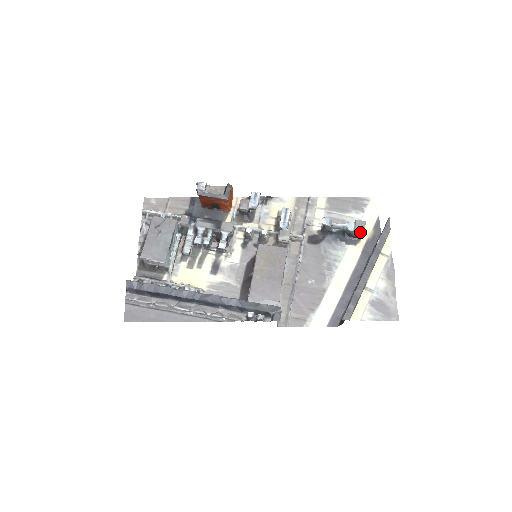
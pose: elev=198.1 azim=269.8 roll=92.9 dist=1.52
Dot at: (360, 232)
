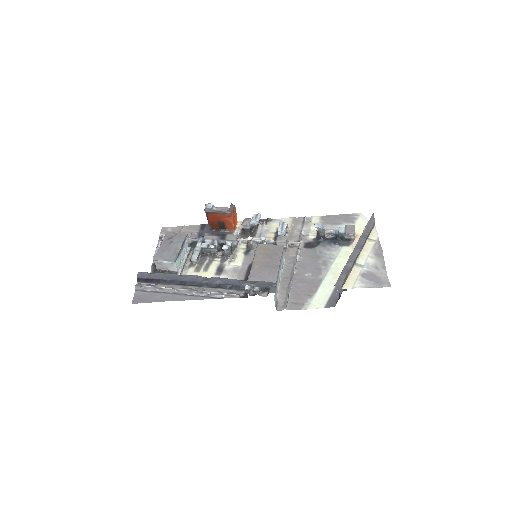
Dot at: (350, 233)
